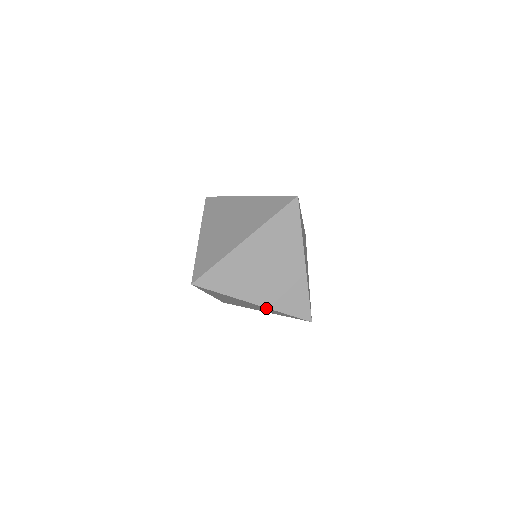
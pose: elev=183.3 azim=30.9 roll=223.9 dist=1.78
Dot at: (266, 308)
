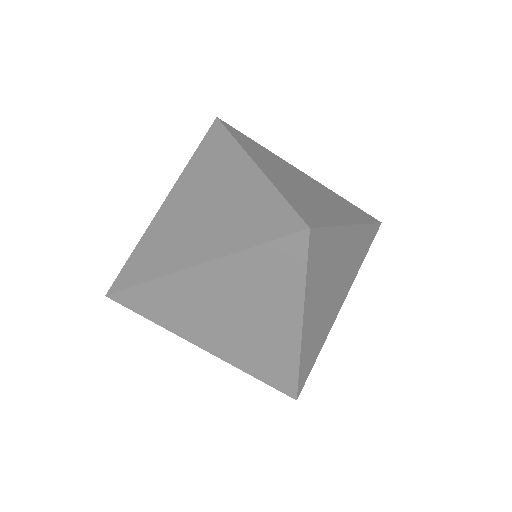
Dot at: occluded
